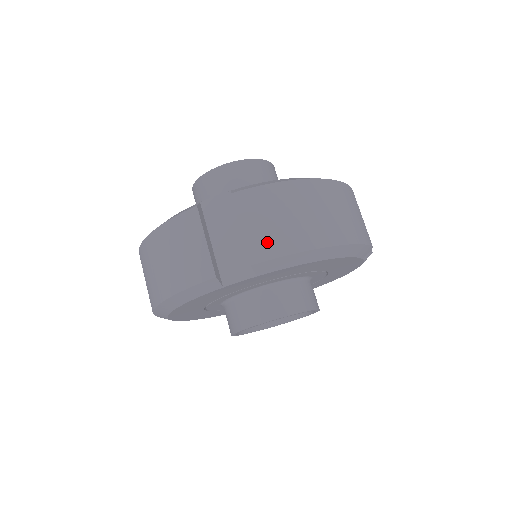
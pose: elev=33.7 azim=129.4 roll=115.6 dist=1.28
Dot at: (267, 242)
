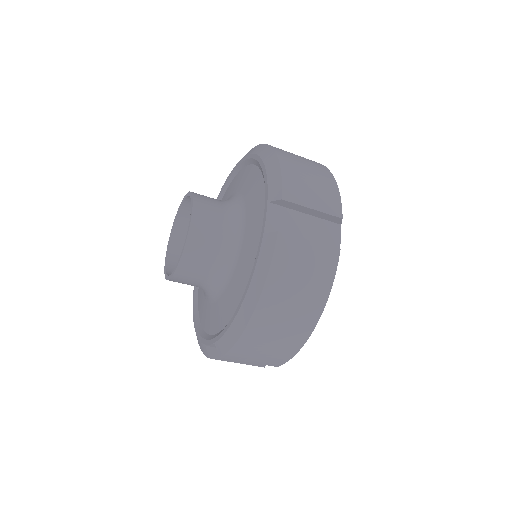
Dot at: (272, 361)
